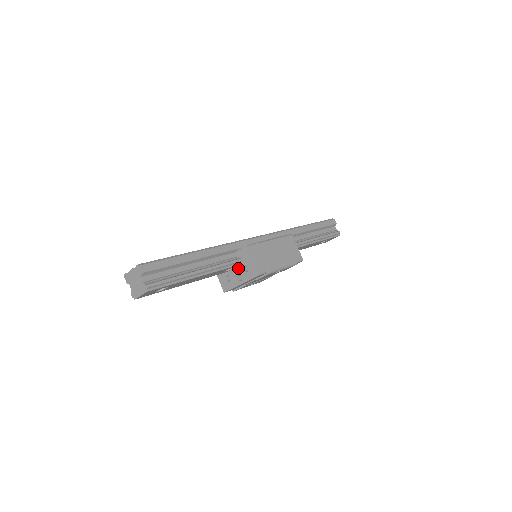
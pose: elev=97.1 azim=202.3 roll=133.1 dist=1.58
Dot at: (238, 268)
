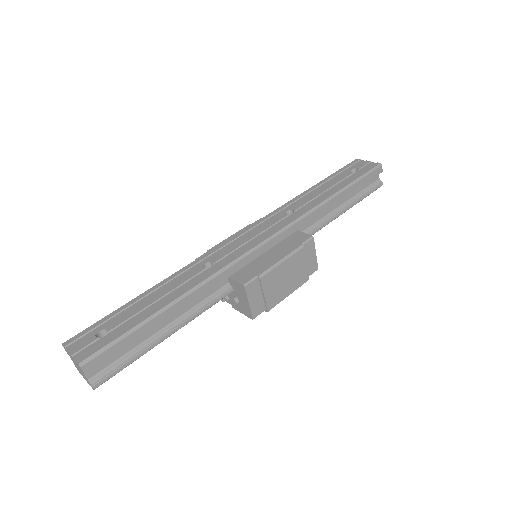
Dot at: occluded
